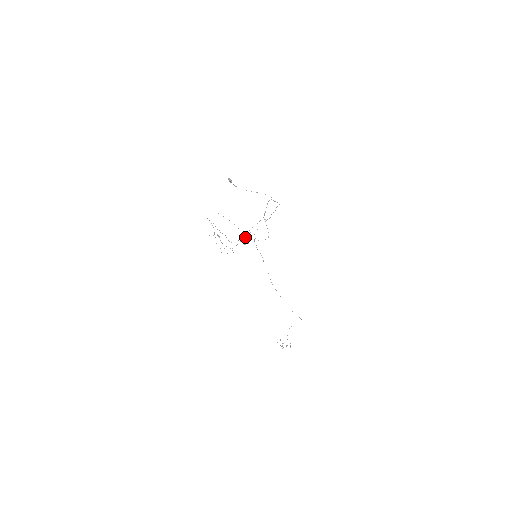
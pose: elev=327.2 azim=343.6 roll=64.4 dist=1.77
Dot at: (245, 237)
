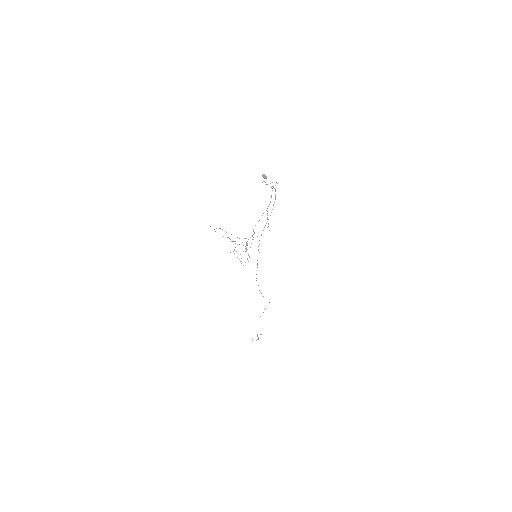
Dot at: (253, 239)
